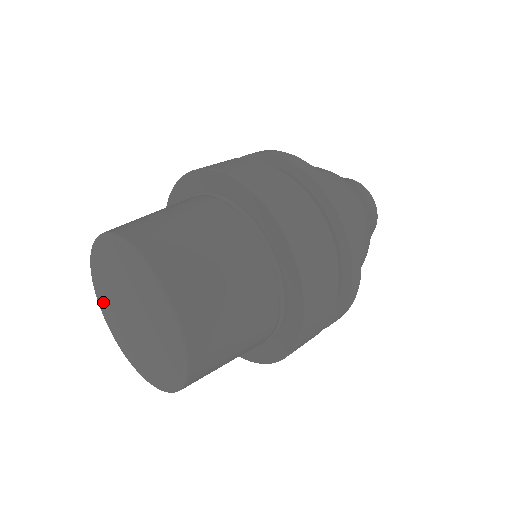
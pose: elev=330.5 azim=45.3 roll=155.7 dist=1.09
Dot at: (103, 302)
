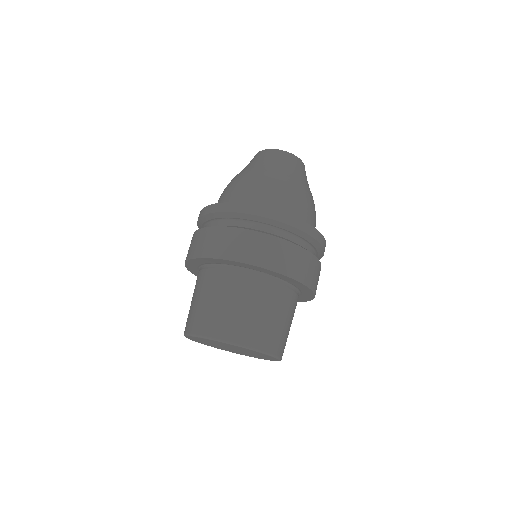
Dot at: (202, 339)
